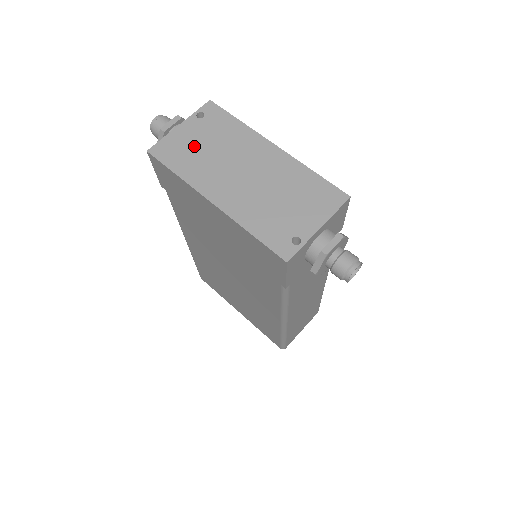
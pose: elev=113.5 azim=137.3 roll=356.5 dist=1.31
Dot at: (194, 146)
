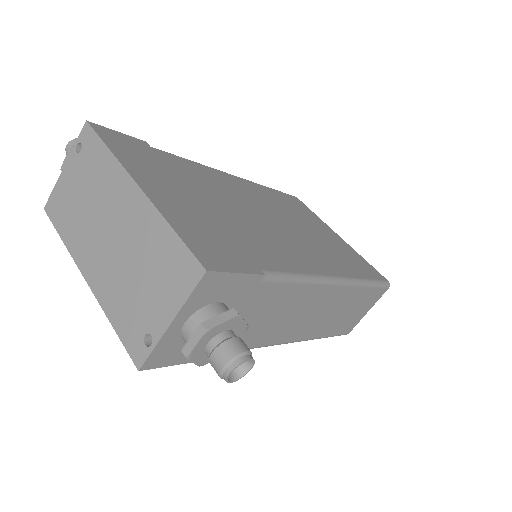
Dot at: (73, 197)
